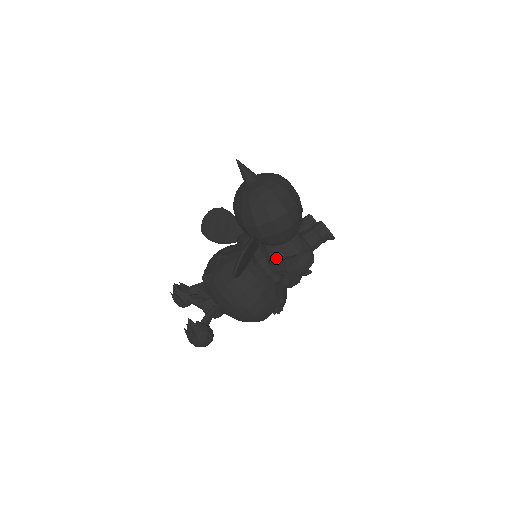
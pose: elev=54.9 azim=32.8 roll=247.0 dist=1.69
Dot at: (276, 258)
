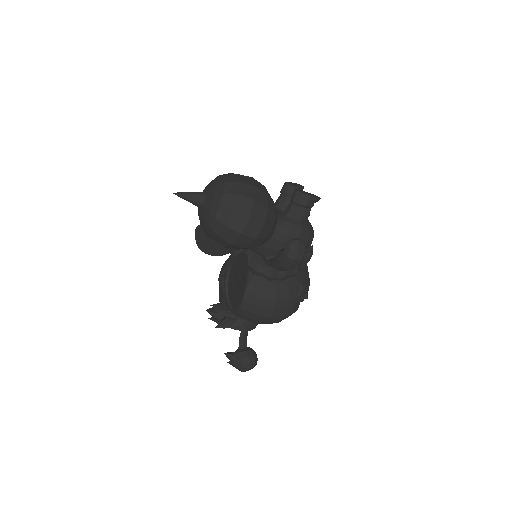
Dot at: (272, 253)
